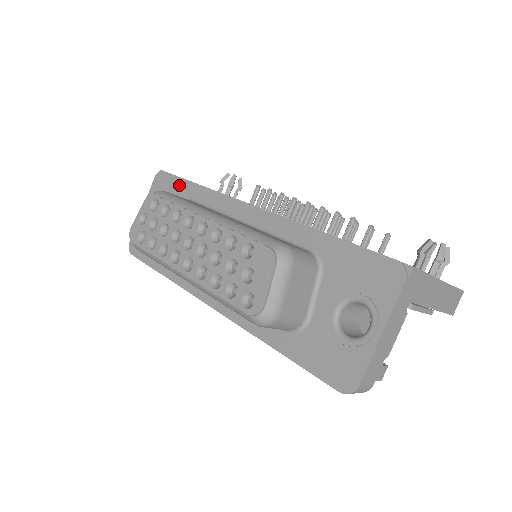
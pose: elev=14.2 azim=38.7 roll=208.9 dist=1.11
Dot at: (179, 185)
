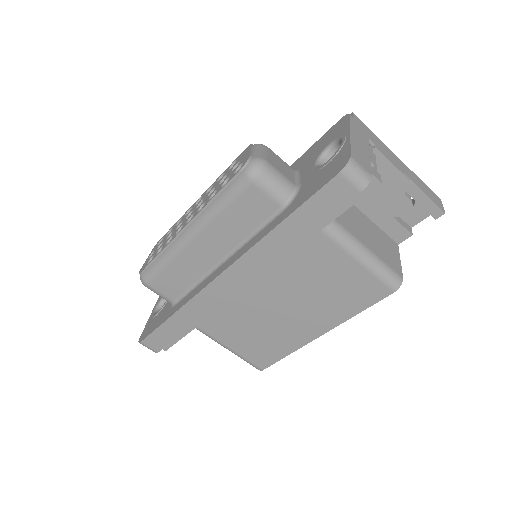
Dot at: occluded
